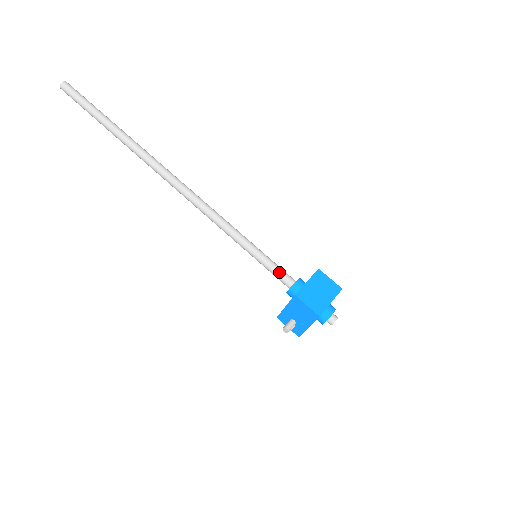
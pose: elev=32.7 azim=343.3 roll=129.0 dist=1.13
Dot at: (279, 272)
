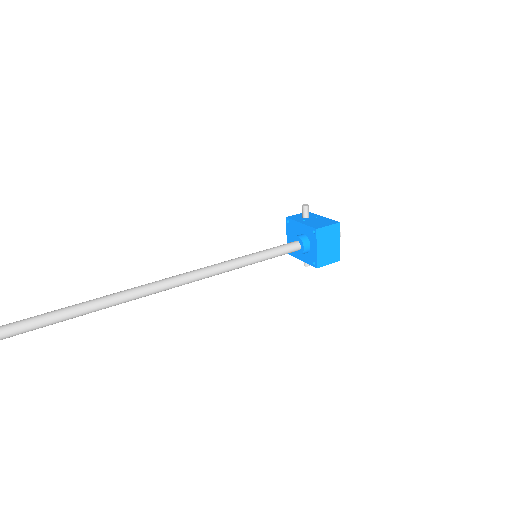
Dot at: (285, 253)
